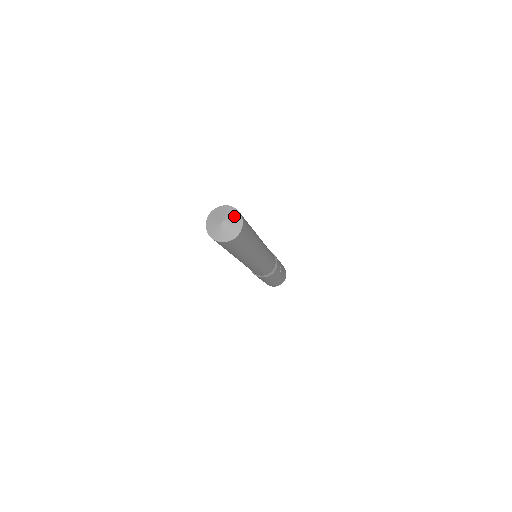
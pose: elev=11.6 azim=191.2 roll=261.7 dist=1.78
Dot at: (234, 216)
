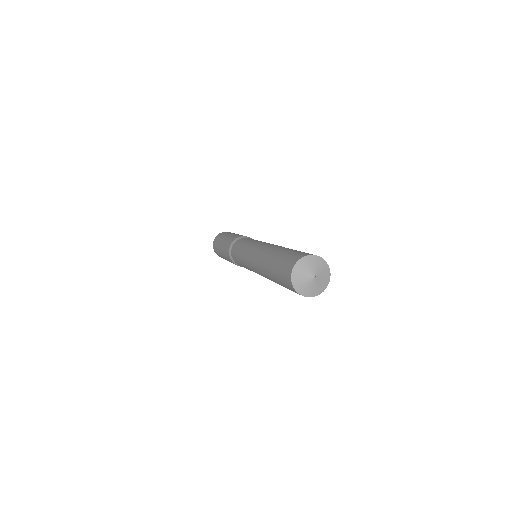
Dot at: (325, 280)
